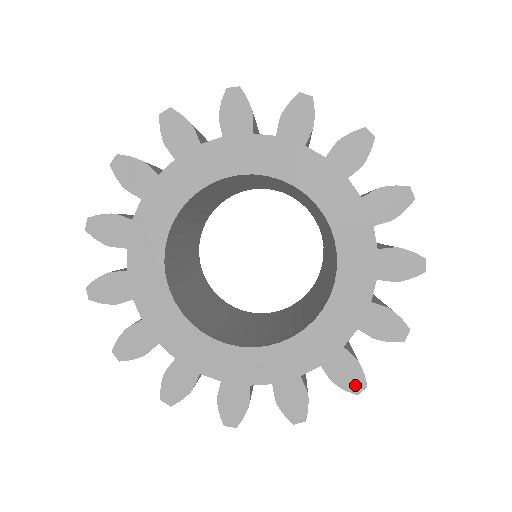
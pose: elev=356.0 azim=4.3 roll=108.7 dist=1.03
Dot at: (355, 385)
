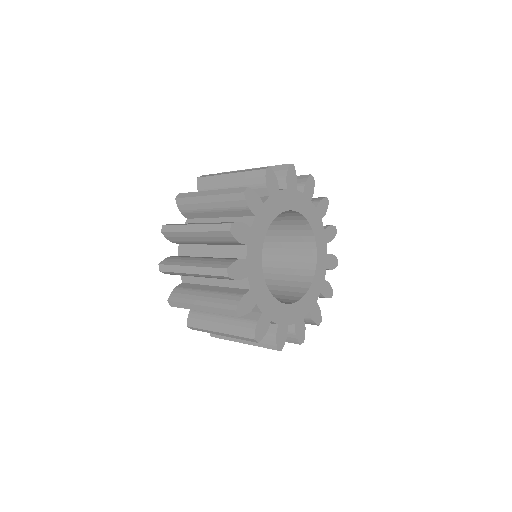
Dot at: (319, 321)
